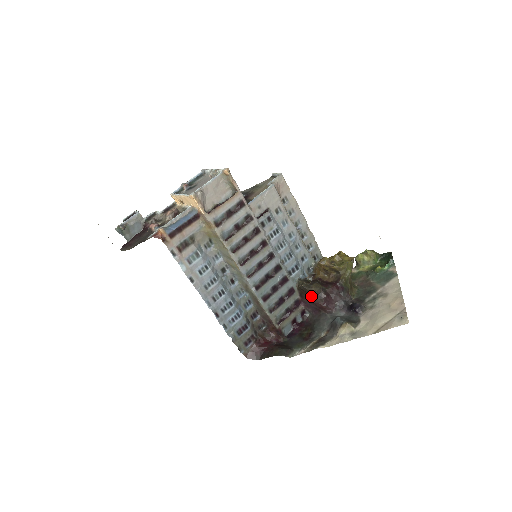
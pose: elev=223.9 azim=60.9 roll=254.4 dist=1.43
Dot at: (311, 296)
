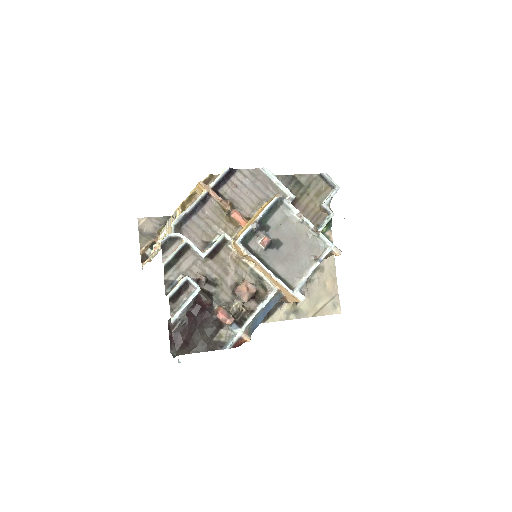
Dot at: occluded
